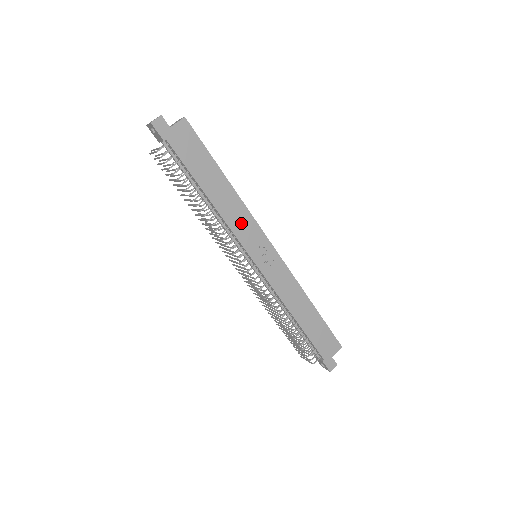
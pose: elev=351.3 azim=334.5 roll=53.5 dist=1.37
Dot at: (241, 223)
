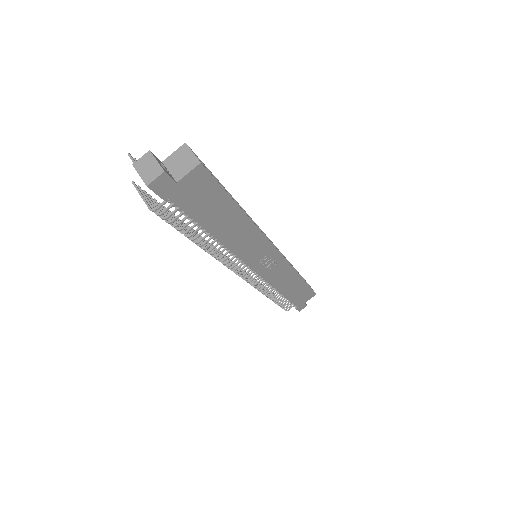
Dot at: (250, 246)
